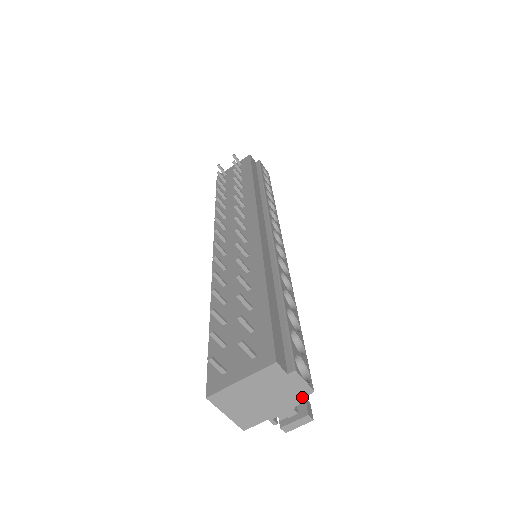
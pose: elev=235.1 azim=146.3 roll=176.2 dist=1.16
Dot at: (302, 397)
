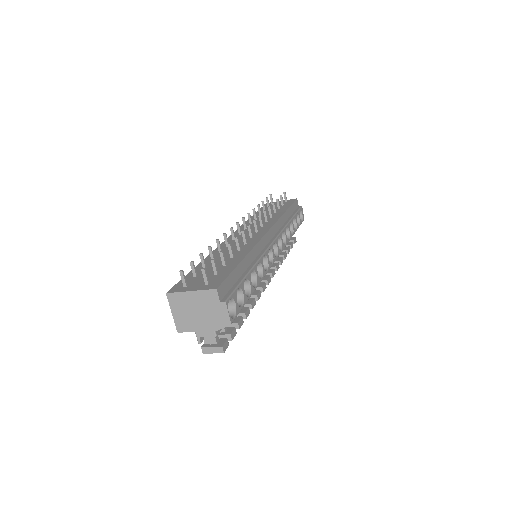
Dot at: (222, 325)
